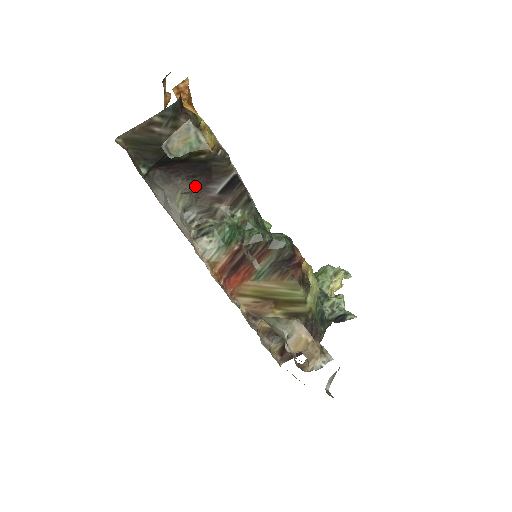
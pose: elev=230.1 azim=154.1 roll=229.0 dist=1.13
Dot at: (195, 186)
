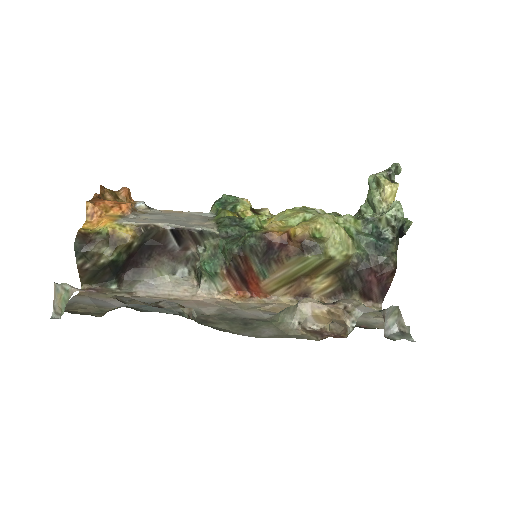
Dot at: (160, 257)
